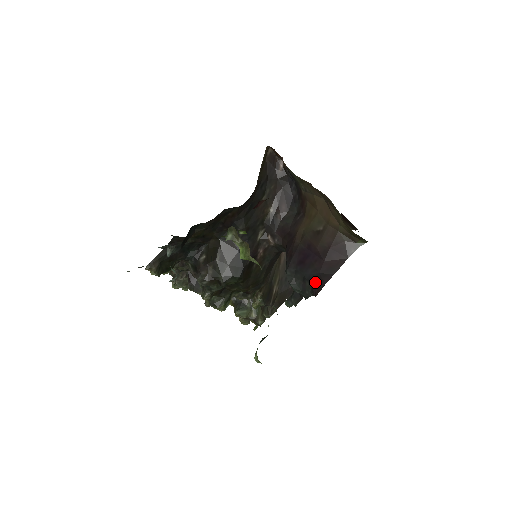
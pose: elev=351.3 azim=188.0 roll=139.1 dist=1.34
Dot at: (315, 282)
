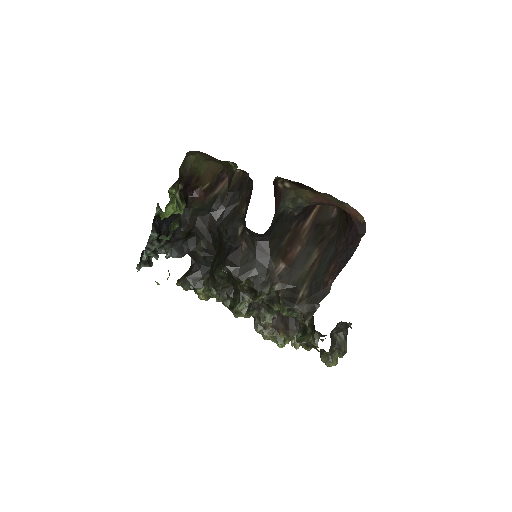
Dot at: occluded
